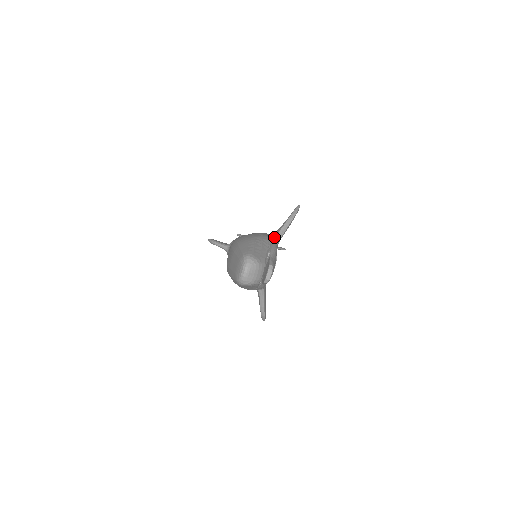
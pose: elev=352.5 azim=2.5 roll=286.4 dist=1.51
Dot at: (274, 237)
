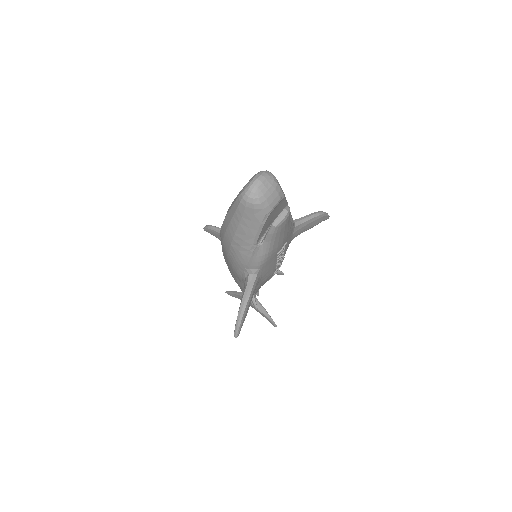
Dot at: occluded
